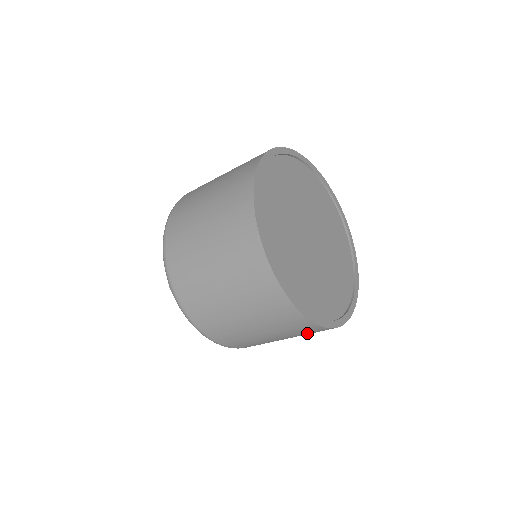
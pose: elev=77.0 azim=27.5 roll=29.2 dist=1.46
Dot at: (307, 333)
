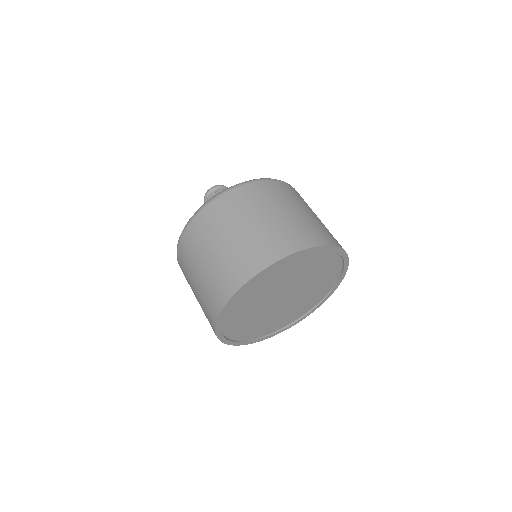
Dot at: occluded
